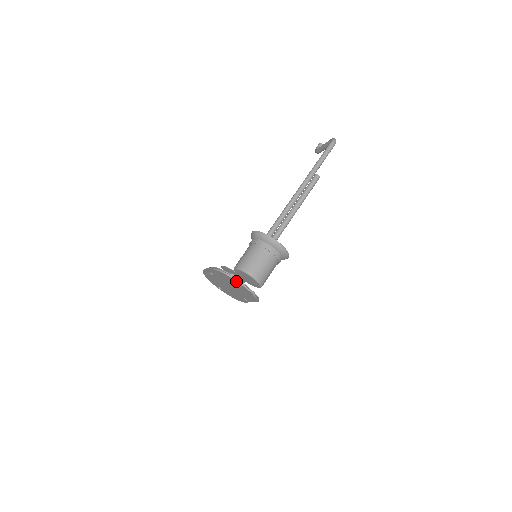
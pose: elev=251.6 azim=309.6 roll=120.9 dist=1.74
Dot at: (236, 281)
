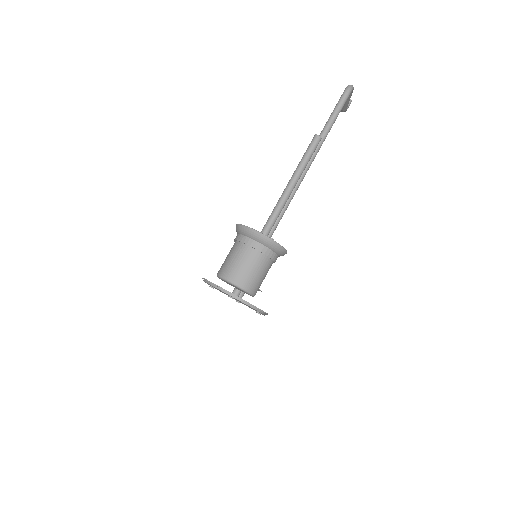
Dot at: occluded
